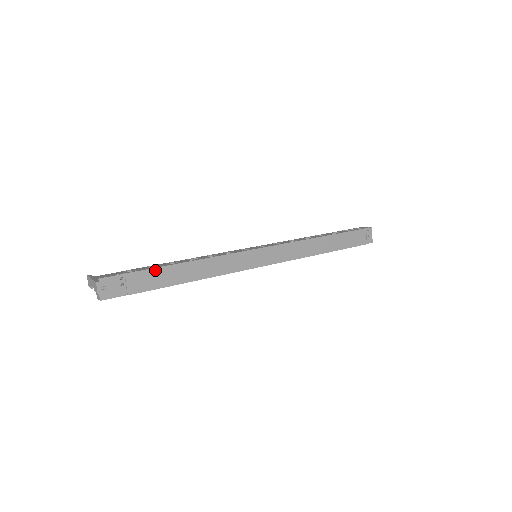
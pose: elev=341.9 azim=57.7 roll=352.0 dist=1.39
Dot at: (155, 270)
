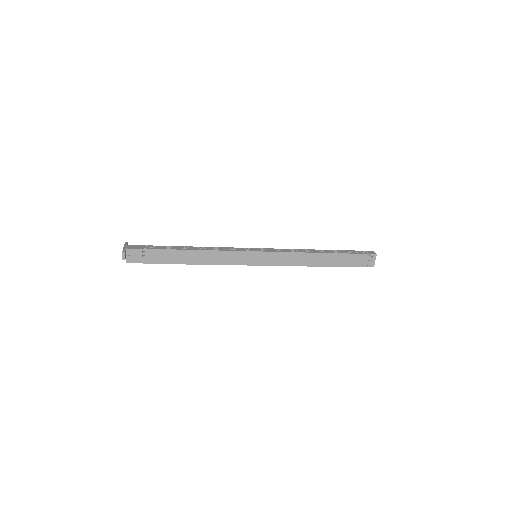
Dot at: (169, 251)
